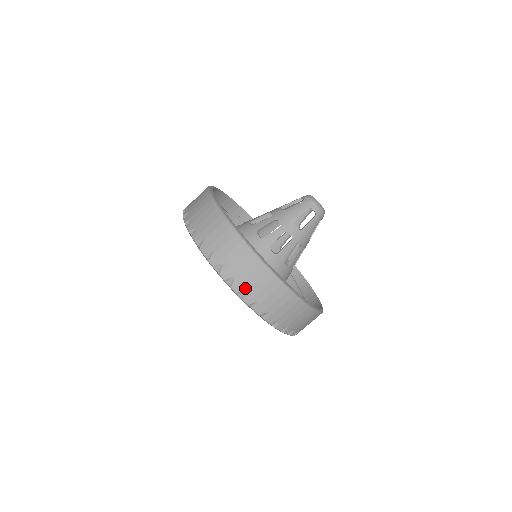
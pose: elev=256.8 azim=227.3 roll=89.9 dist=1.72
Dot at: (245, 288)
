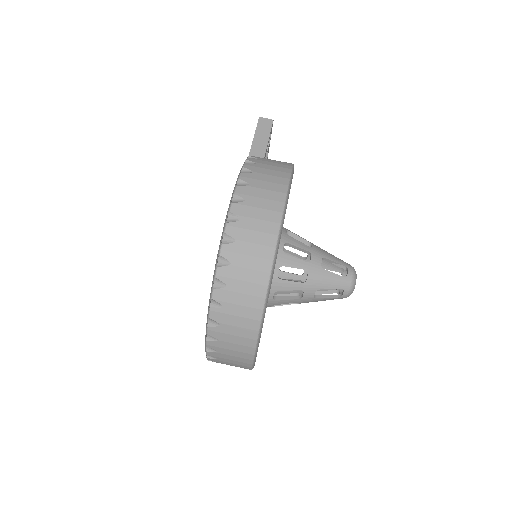
Dot at: (219, 338)
